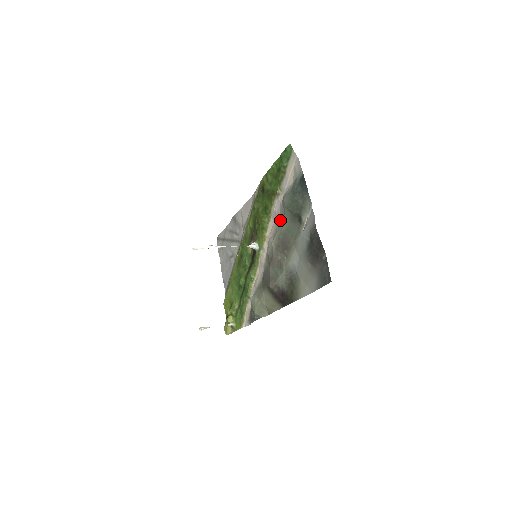
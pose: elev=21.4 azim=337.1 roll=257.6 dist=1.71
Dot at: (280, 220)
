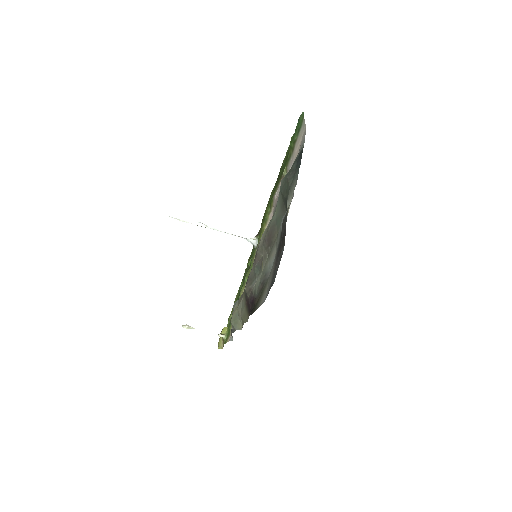
Dot at: (275, 208)
